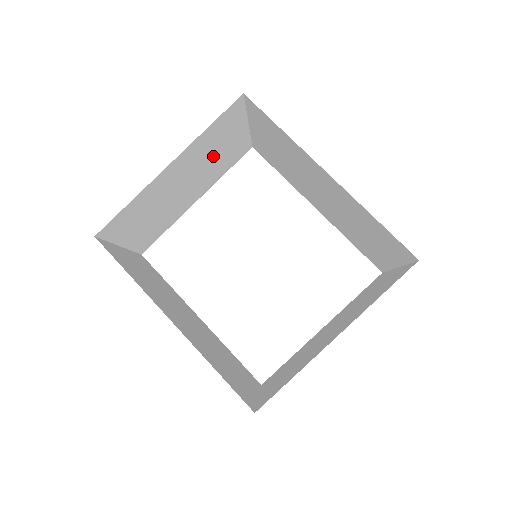
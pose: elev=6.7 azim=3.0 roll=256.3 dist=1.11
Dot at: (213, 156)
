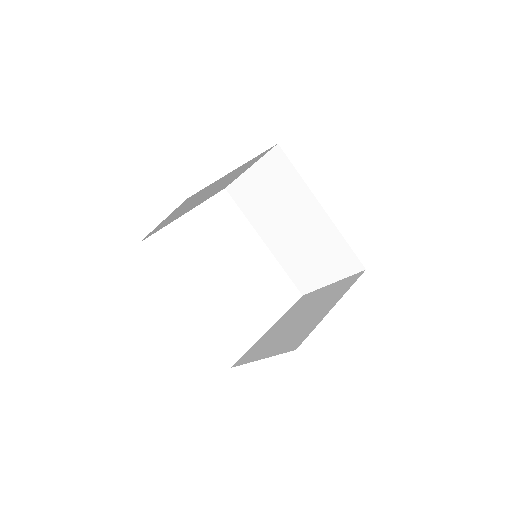
Dot at: (229, 179)
